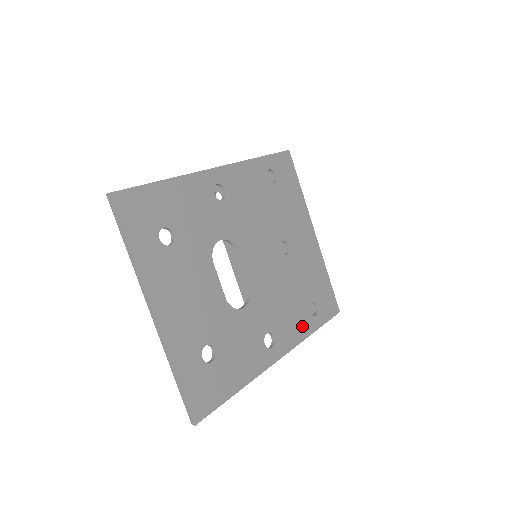
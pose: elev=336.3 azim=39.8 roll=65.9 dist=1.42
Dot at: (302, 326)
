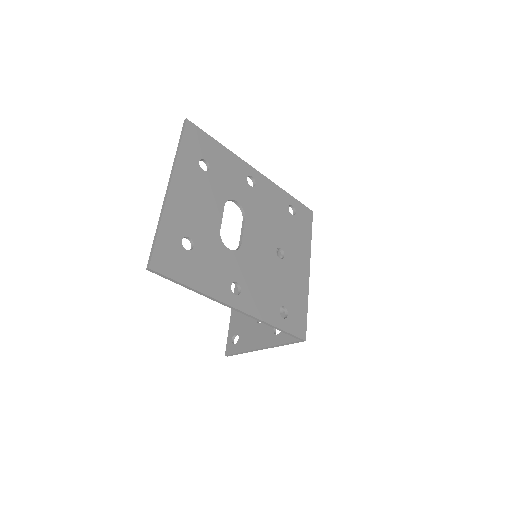
Dot at: (268, 311)
